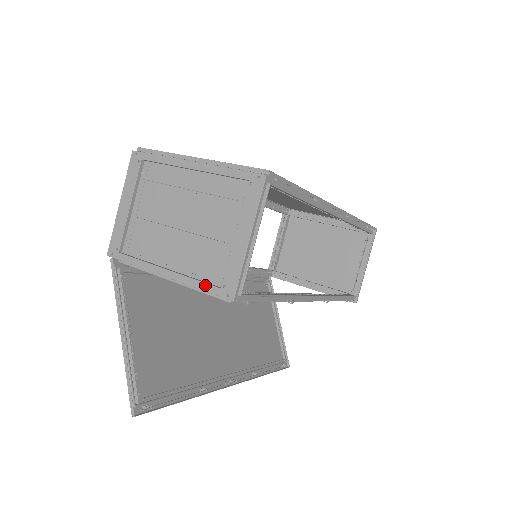
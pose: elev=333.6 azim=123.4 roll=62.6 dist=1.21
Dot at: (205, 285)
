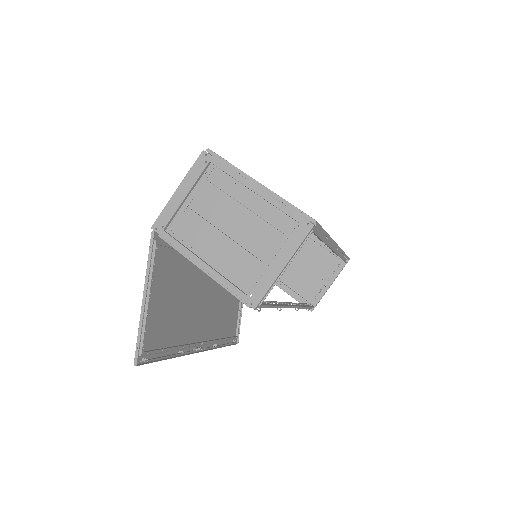
Dot at: (234, 288)
